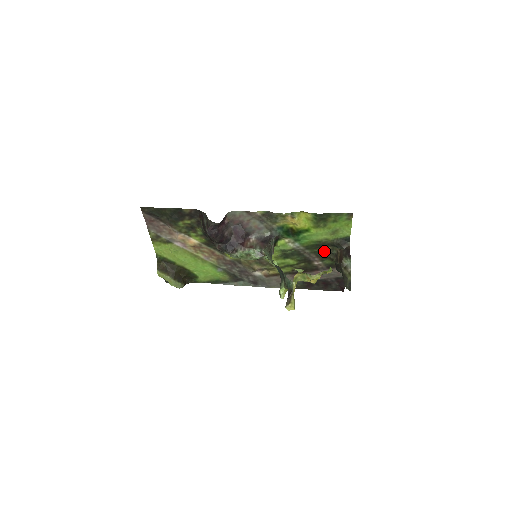
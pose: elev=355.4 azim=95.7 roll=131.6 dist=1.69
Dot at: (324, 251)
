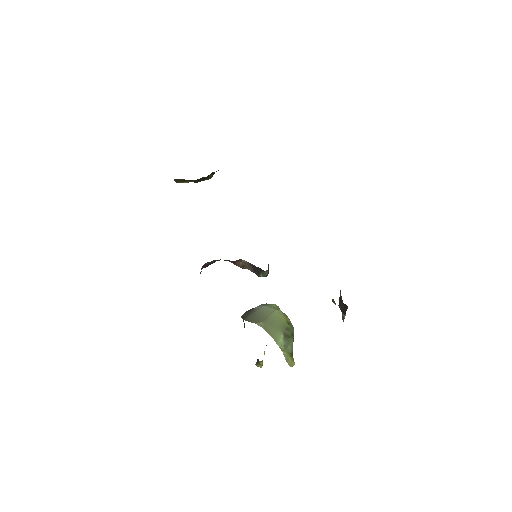
Dot at: occluded
